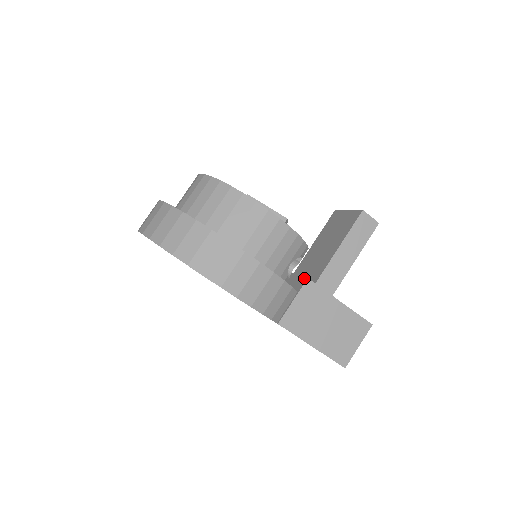
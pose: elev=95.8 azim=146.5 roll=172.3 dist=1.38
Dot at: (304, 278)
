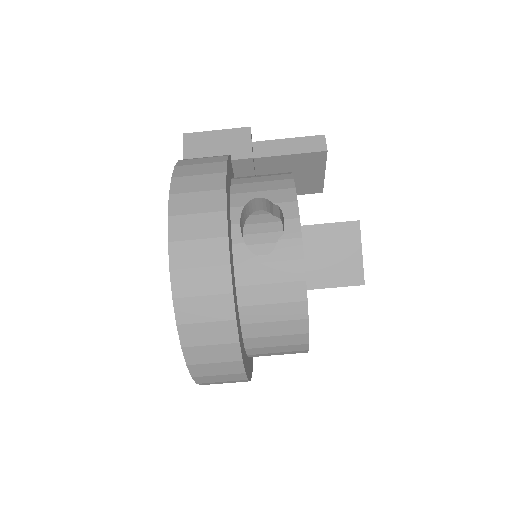
Dot at: occluded
